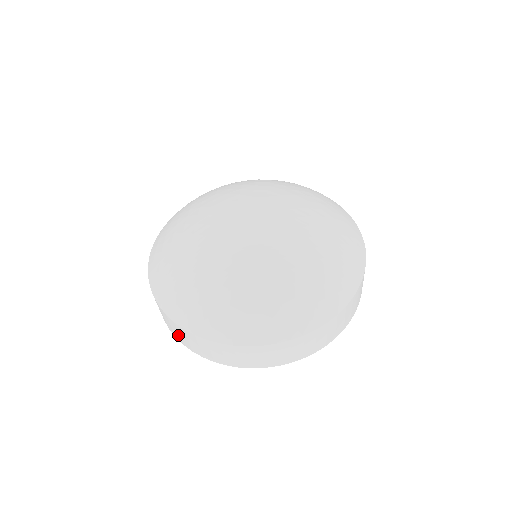
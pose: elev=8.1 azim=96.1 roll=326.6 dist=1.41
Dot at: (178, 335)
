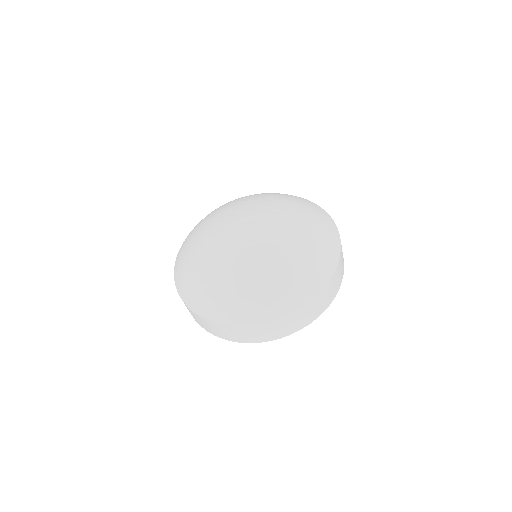
Dot at: (202, 324)
